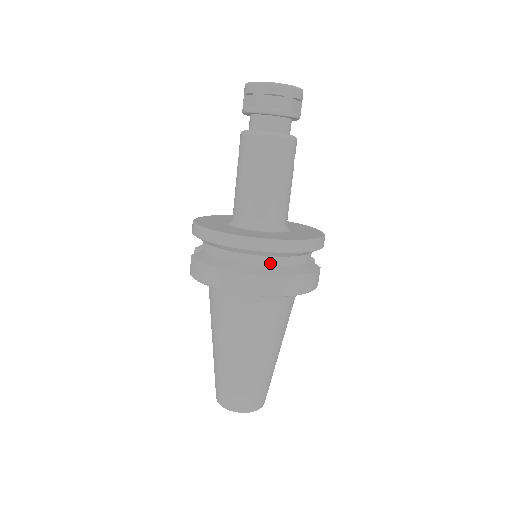
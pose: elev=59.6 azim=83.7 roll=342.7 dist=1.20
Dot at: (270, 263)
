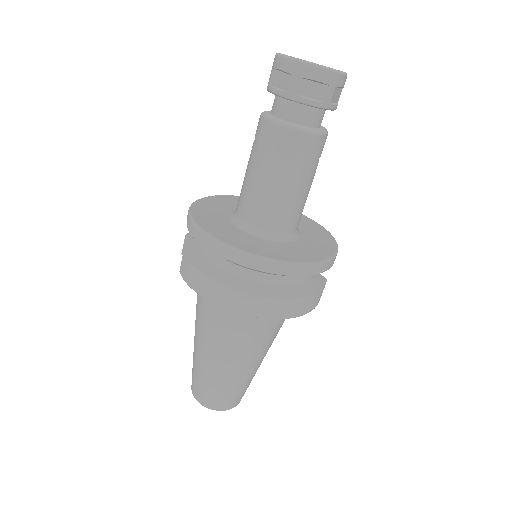
Dot at: (277, 282)
